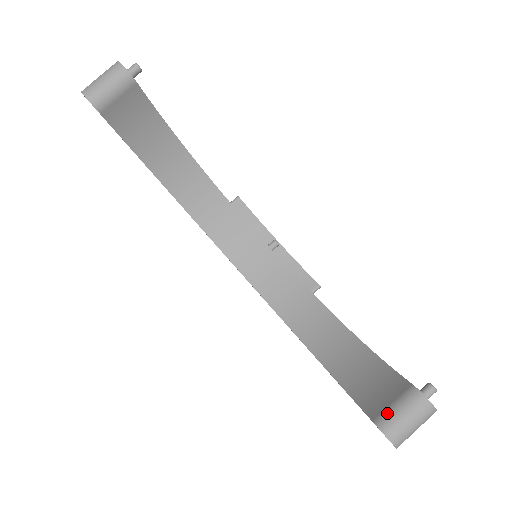
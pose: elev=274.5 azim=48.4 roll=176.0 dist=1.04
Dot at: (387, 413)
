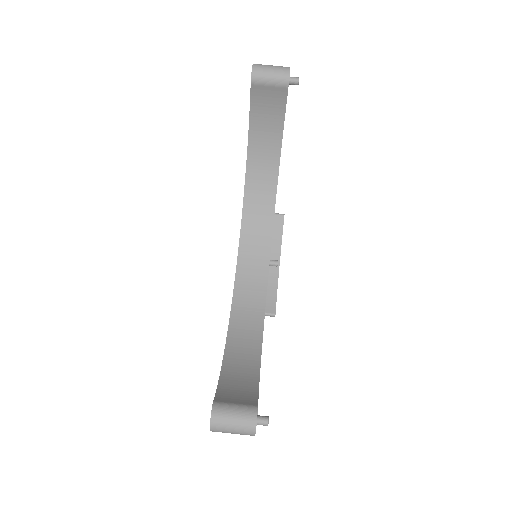
Dot at: (226, 405)
